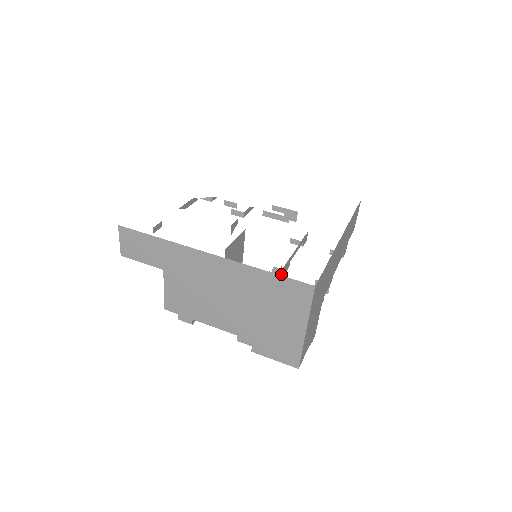
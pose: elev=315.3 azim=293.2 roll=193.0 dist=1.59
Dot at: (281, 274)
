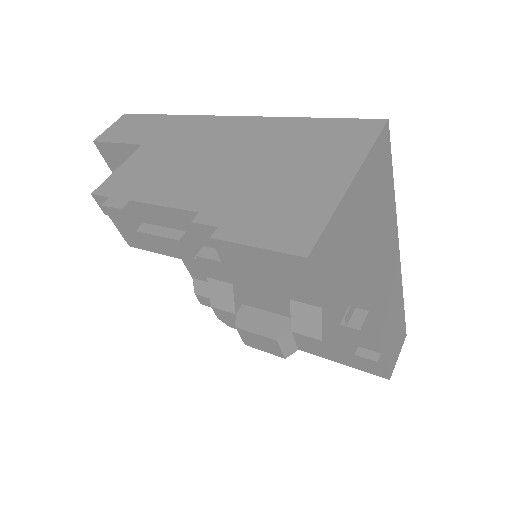
Dot at: occluded
